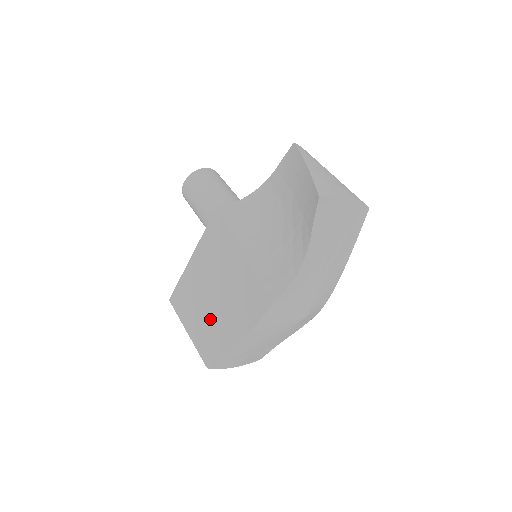
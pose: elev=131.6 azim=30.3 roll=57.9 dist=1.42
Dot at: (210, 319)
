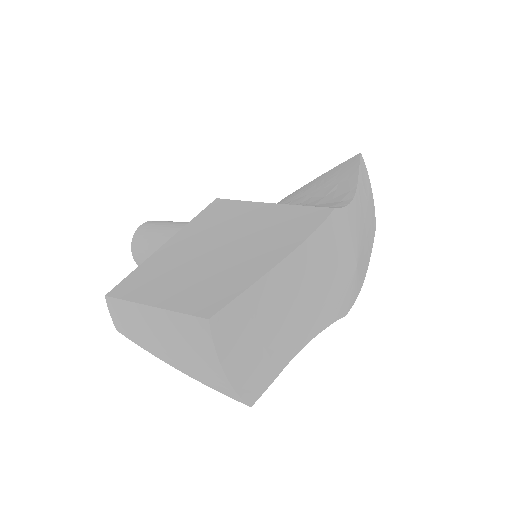
Dot at: (212, 269)
